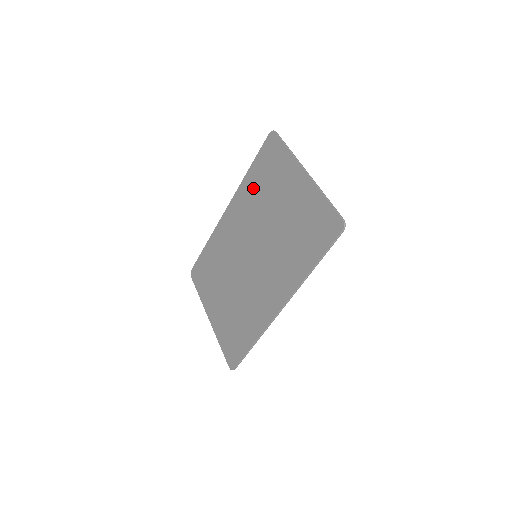
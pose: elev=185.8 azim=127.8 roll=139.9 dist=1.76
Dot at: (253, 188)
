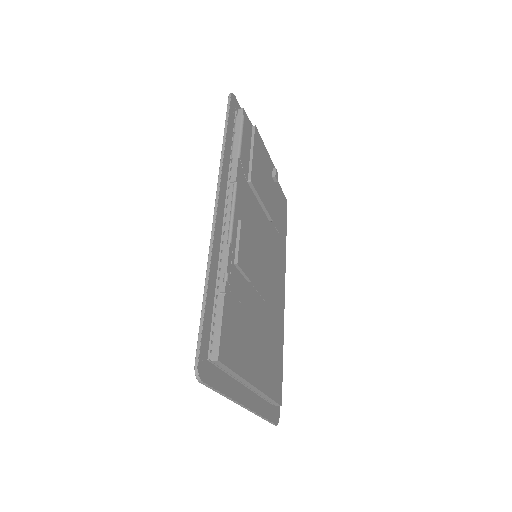
Dot at: occluded
